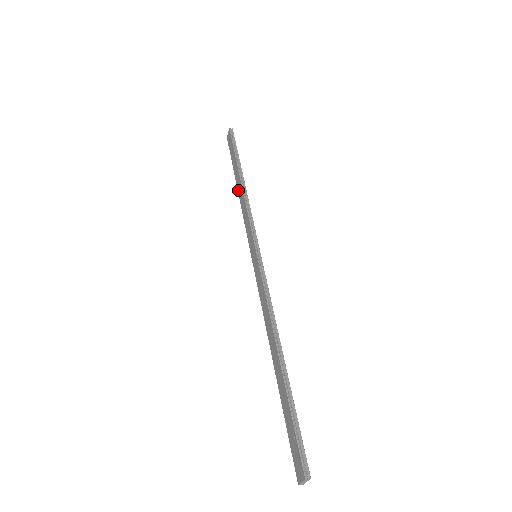
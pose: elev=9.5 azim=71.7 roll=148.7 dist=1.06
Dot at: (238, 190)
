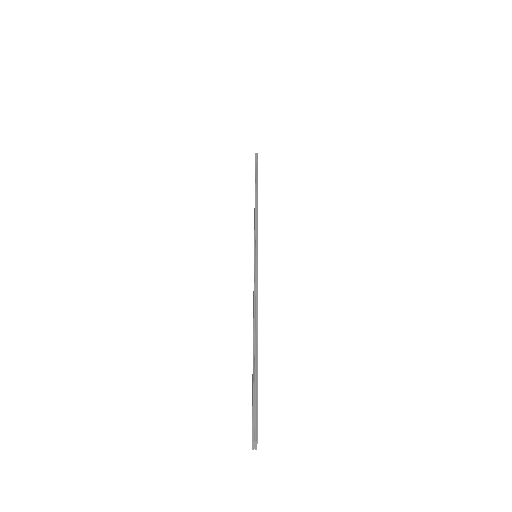
Dot at: occluded
